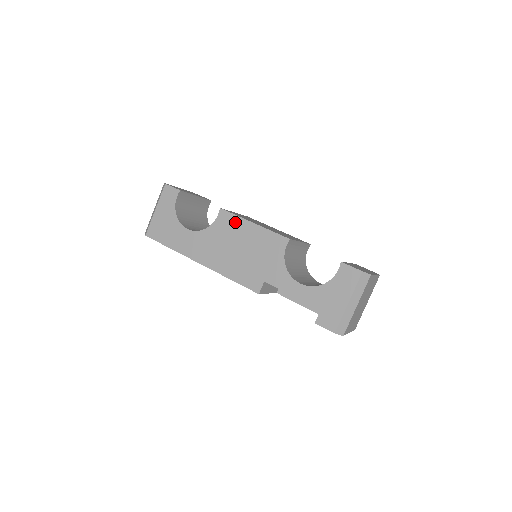
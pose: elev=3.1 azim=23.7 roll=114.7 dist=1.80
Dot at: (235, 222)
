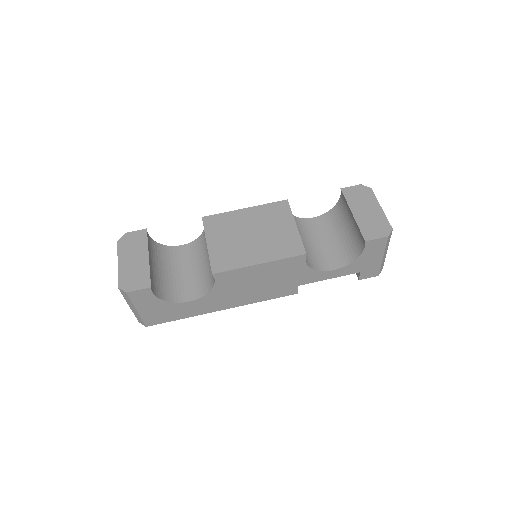
Dot at: (238, 273)
